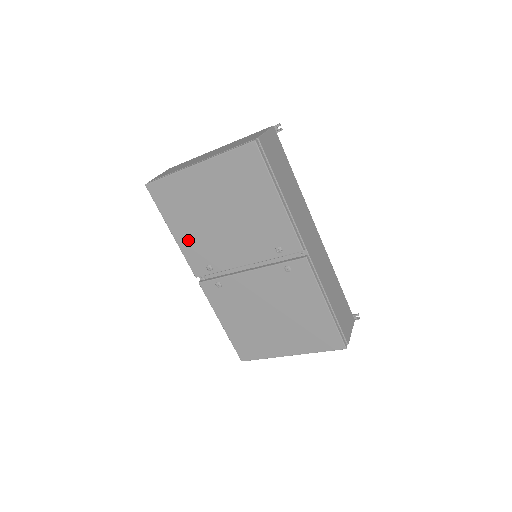
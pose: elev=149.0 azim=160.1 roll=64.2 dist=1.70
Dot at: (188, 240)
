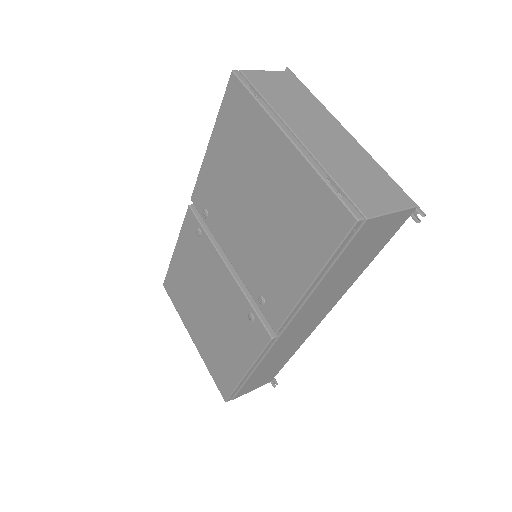
Dot at: (214, 170)
